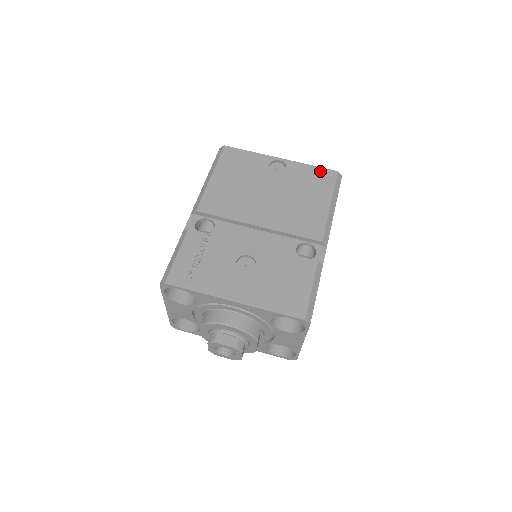
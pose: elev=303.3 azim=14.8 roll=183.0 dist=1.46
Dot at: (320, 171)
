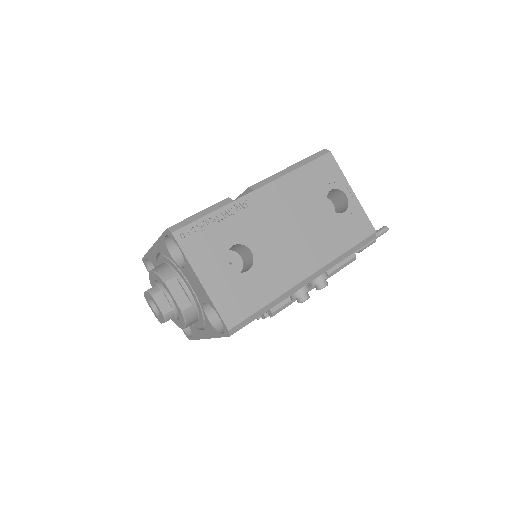
Dot at: occluded
